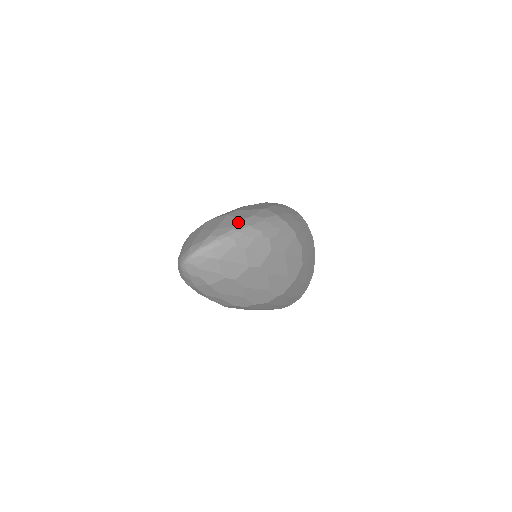
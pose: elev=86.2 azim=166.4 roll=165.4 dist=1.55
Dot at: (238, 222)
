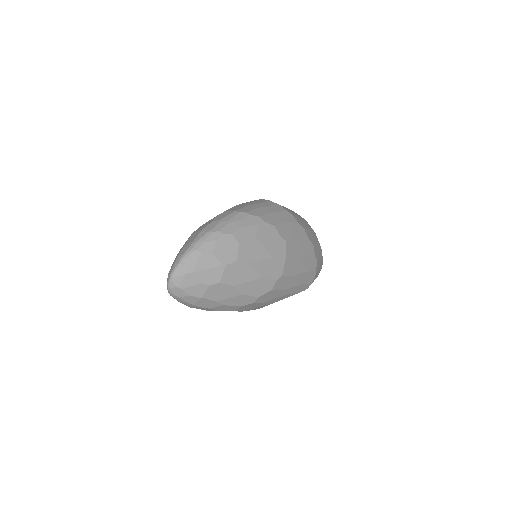
Dot at: (198, 234)
